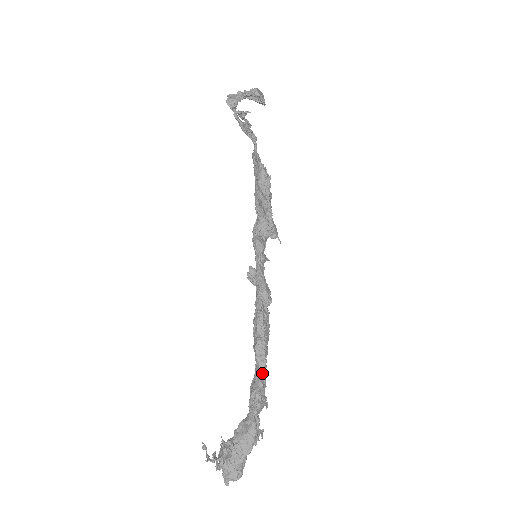
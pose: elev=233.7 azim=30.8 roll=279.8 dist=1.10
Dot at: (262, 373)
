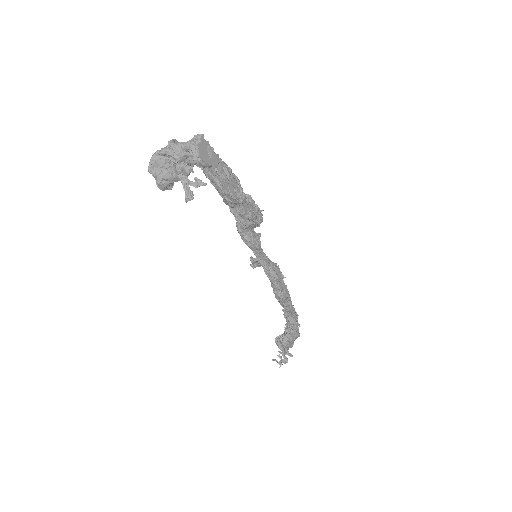
Dot at: (293, 313)
